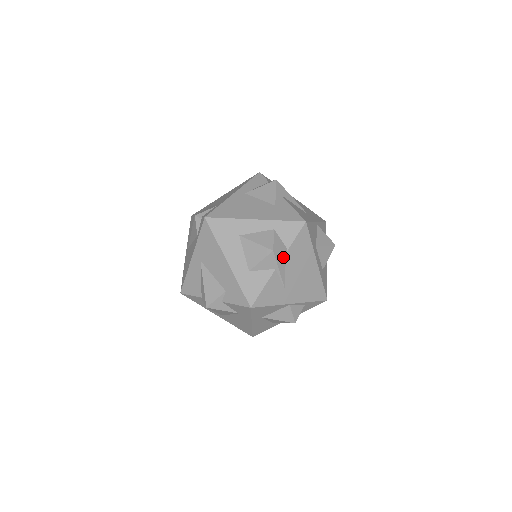
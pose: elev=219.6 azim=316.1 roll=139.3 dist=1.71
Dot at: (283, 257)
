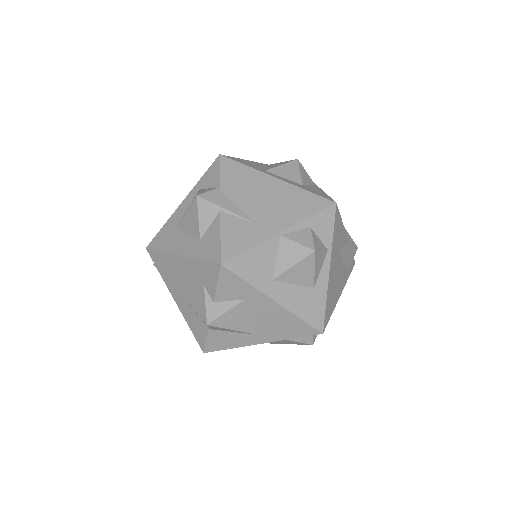
Dot at: (219, 196)
